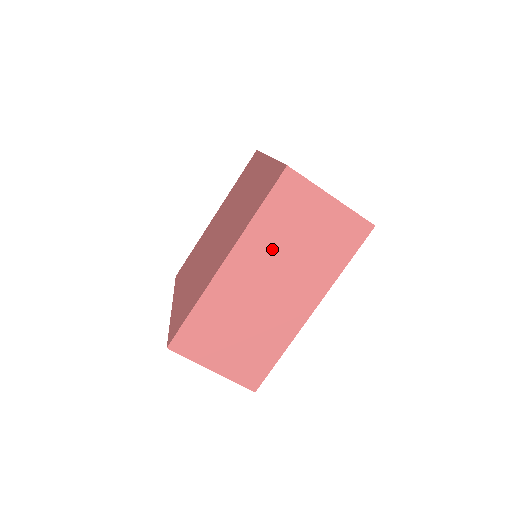
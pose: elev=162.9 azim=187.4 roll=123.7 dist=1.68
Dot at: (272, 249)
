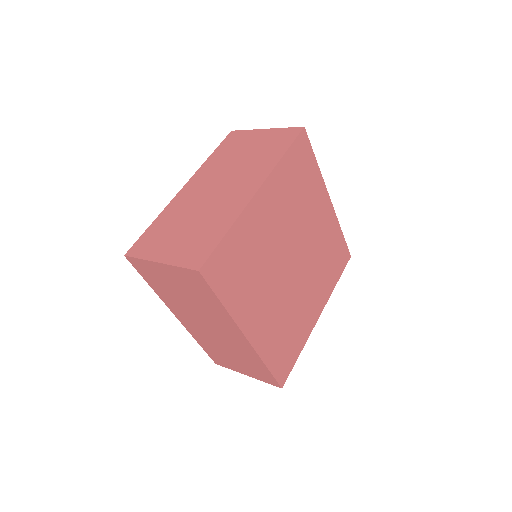
Dot at: (181, 305)
